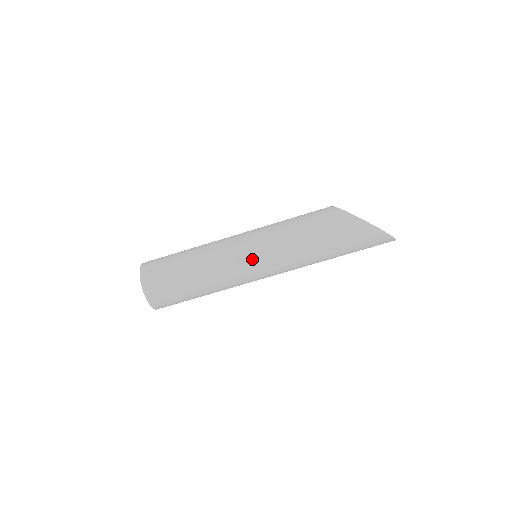
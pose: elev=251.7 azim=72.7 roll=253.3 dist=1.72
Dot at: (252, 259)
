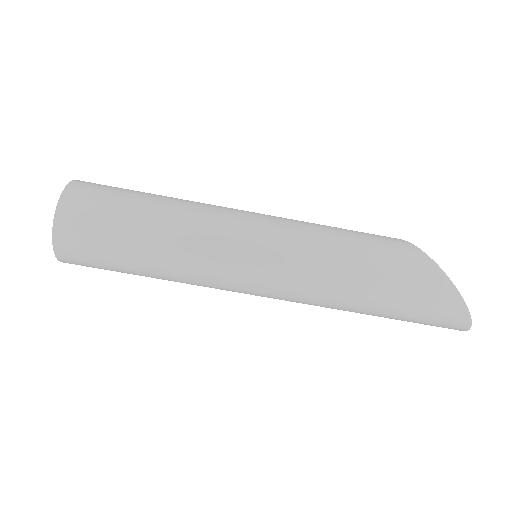
Dot at: (256, 249)
